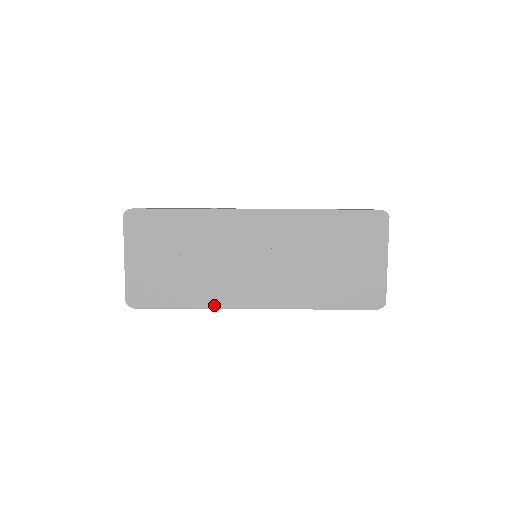
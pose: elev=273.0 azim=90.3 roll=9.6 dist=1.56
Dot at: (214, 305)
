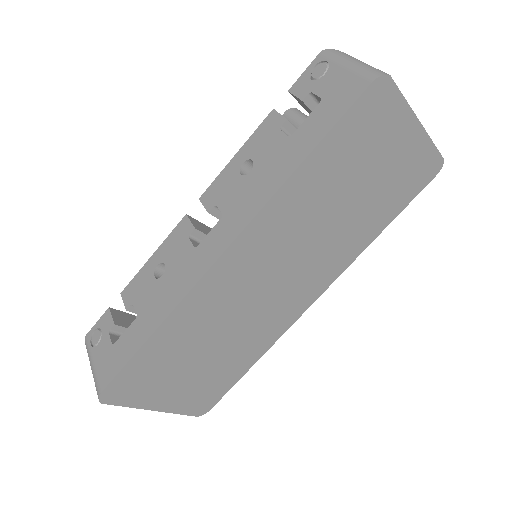
Dot at: (274, 340)
